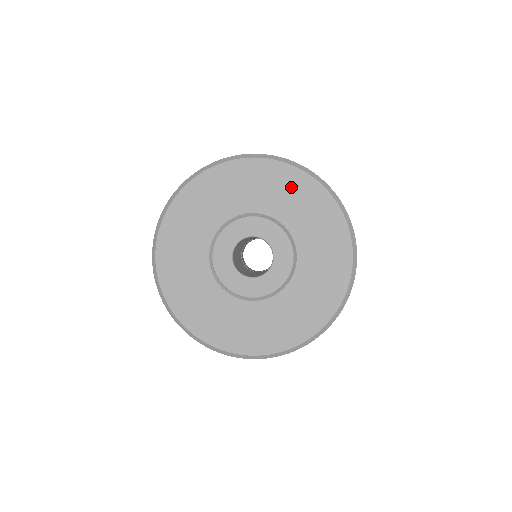
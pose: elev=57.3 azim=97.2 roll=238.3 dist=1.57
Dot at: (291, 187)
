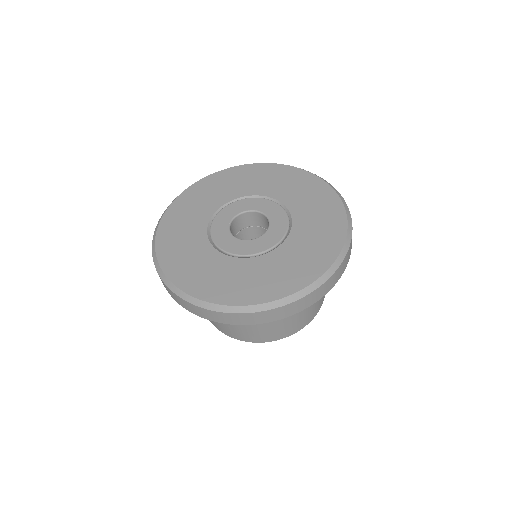
Dot at: (283, 177)
